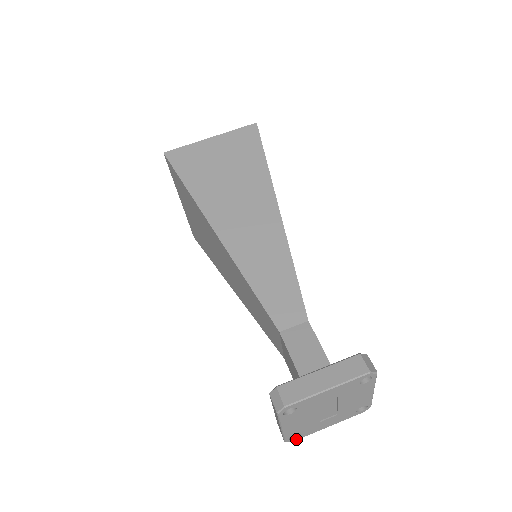
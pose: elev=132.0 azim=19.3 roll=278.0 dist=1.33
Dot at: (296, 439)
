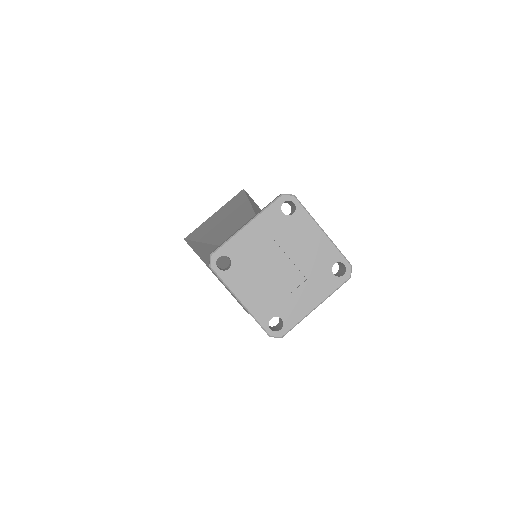
Dot at: (283, 332)
